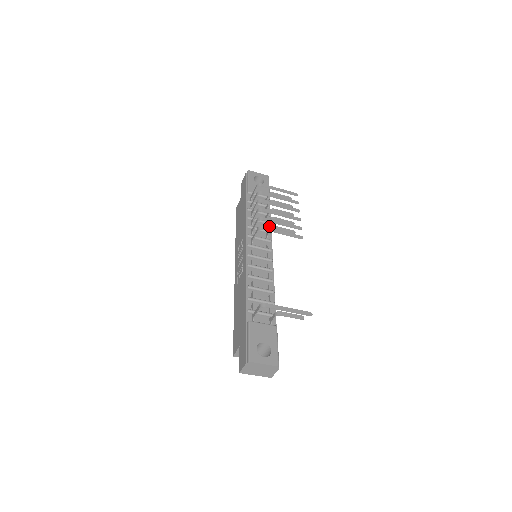
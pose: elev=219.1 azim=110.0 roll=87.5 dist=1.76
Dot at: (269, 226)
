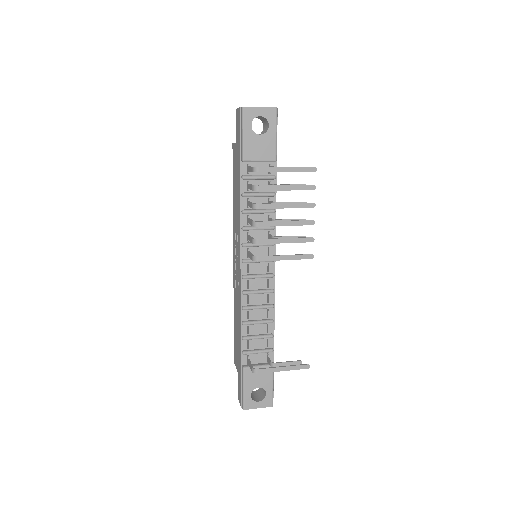
Dot at: (273, 215)
